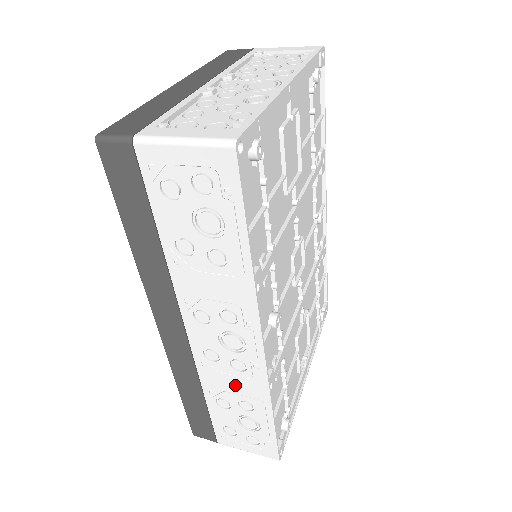
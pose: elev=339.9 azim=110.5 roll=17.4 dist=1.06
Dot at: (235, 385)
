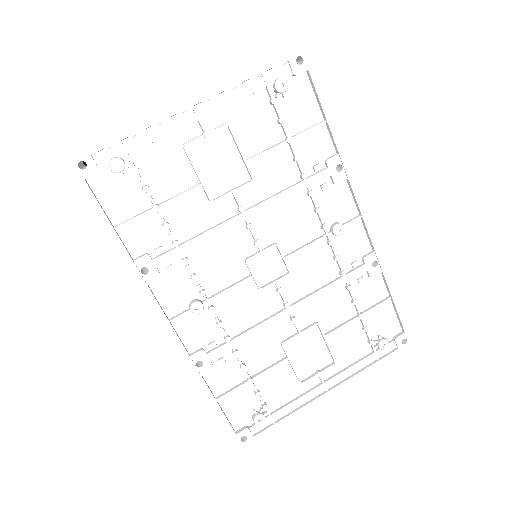
Dot at: occluded
